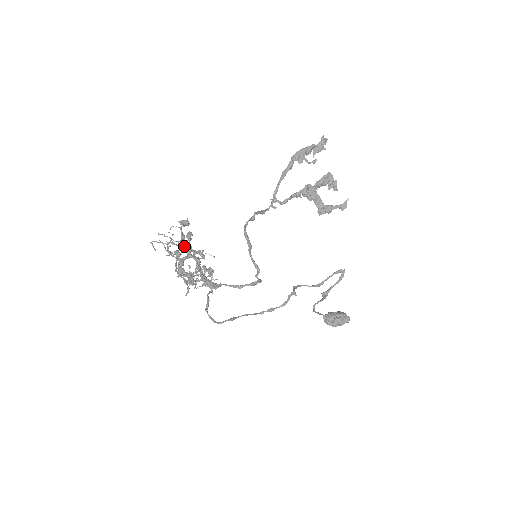
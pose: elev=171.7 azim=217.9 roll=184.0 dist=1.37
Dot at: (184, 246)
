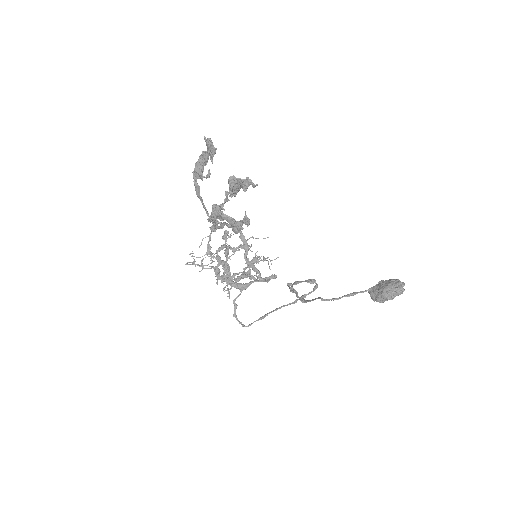
Dot at: occluded
